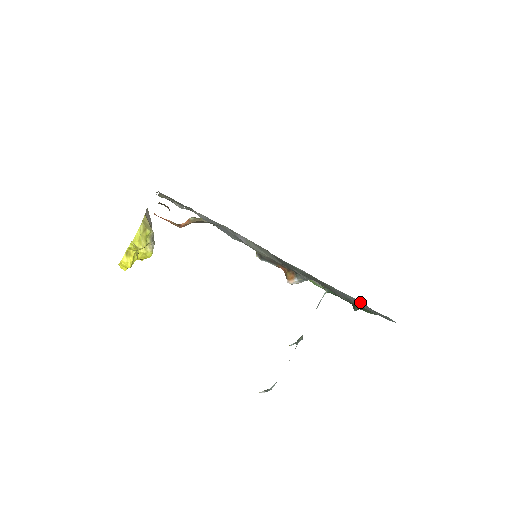
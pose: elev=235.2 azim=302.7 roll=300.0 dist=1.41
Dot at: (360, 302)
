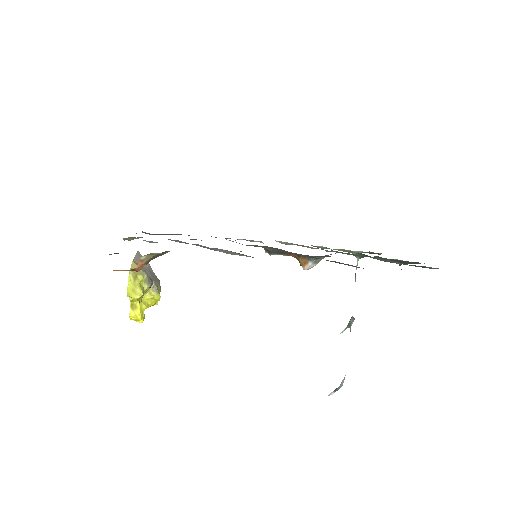
Dot at: (388, 260)
